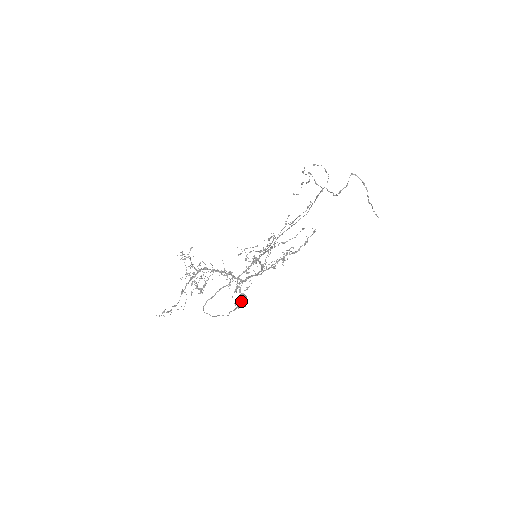
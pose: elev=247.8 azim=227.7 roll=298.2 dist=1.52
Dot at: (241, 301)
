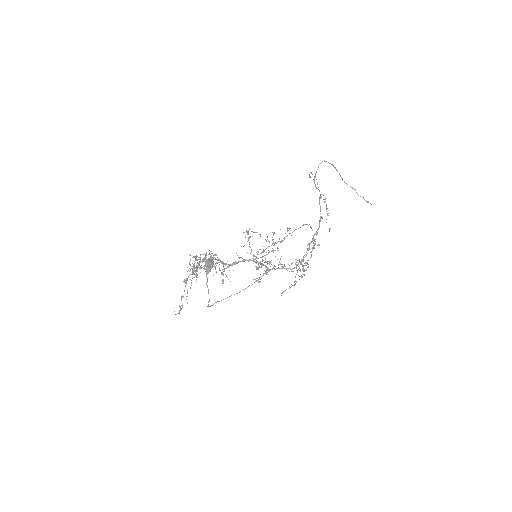
Dot at: (206, 263)
